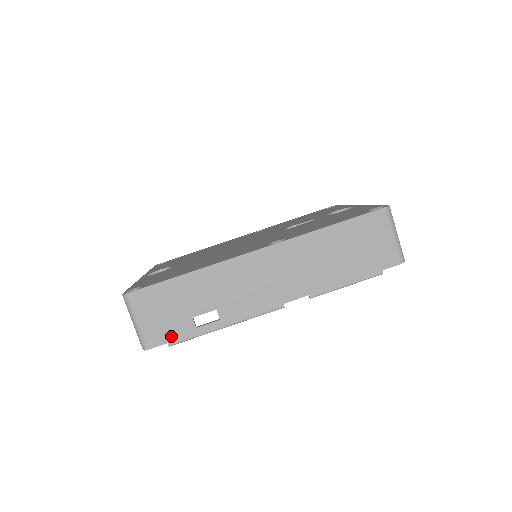
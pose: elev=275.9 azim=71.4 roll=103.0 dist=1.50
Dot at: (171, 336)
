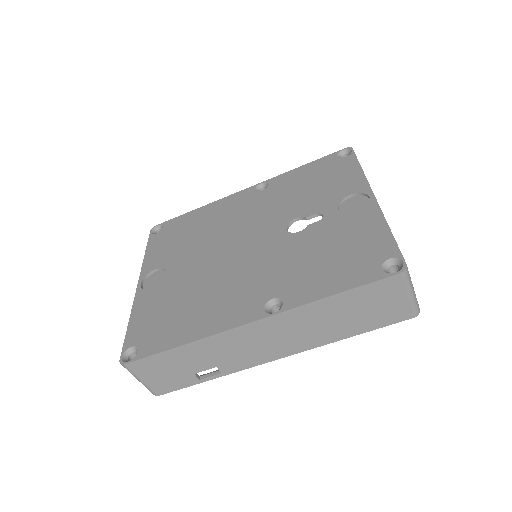
Dot at: (177, 387)
